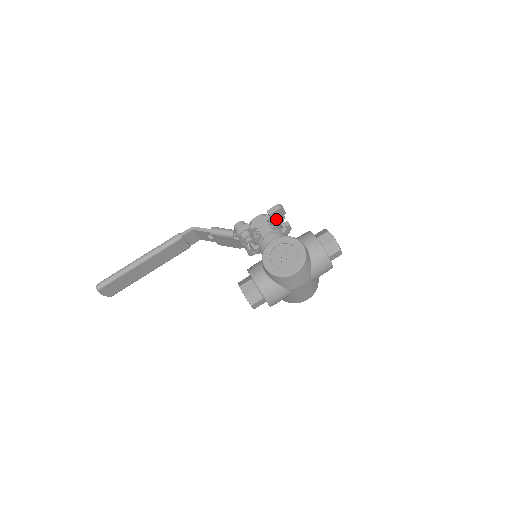
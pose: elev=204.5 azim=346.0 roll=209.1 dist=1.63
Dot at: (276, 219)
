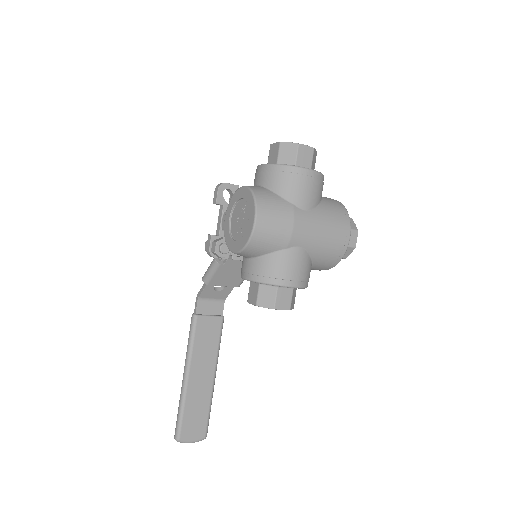
Dot at: occluded
